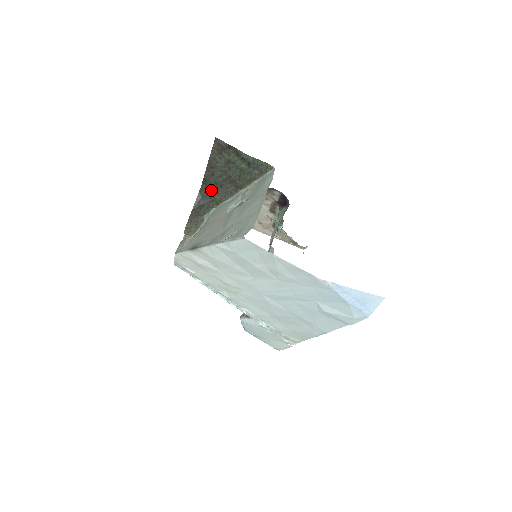
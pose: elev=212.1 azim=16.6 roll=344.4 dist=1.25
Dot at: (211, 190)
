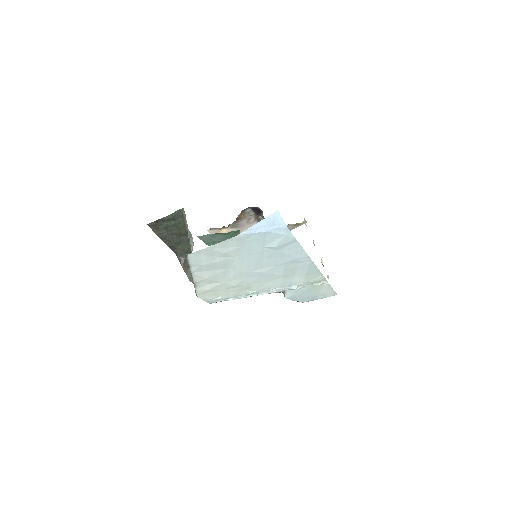
Dot at: (179, 249)
